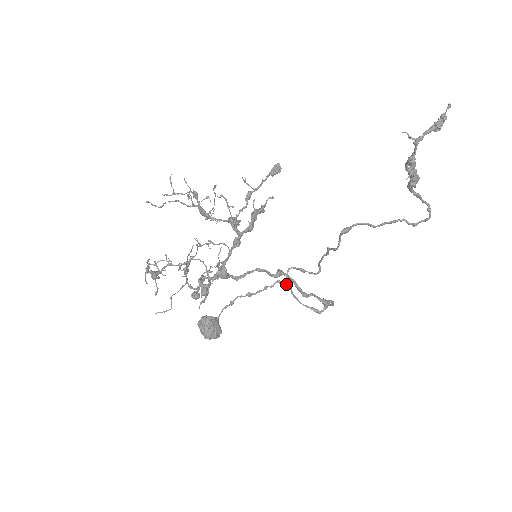
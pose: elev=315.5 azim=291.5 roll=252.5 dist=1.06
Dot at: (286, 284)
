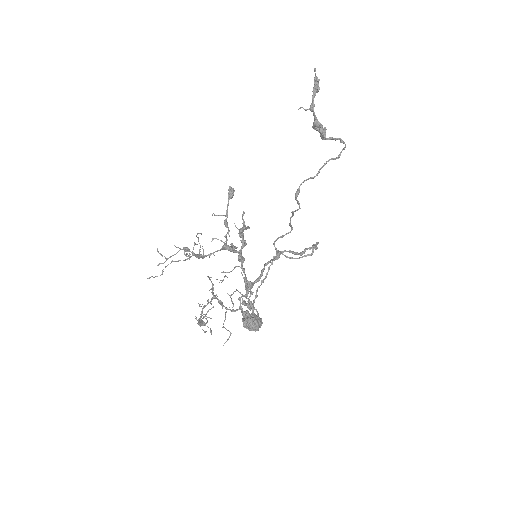
Dot at: occluded
